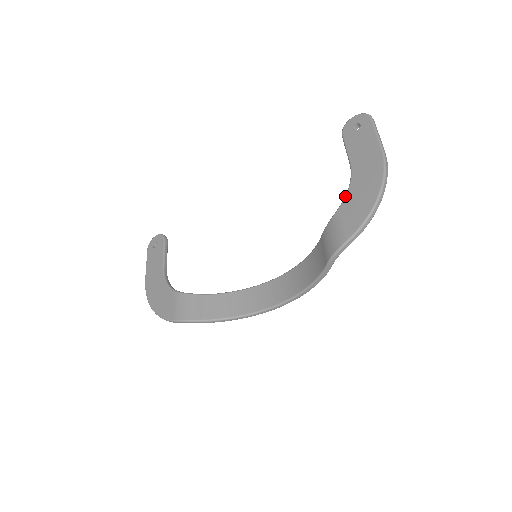
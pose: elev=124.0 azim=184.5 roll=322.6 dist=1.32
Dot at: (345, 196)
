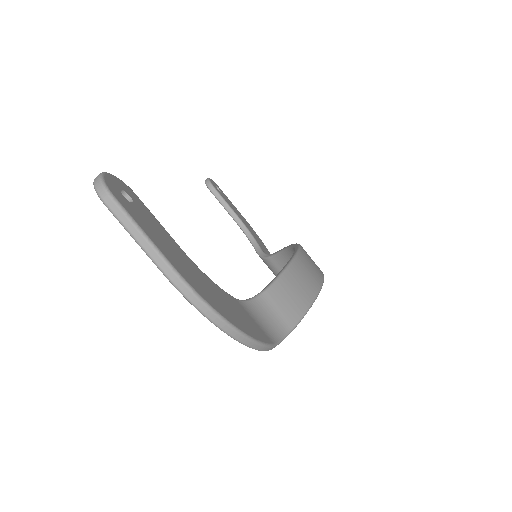
Dot at: occluded
